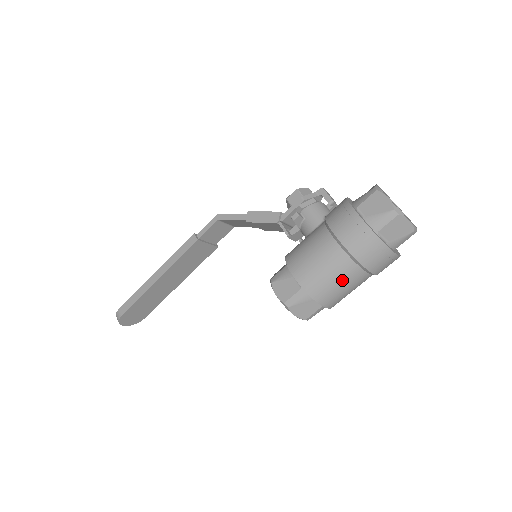
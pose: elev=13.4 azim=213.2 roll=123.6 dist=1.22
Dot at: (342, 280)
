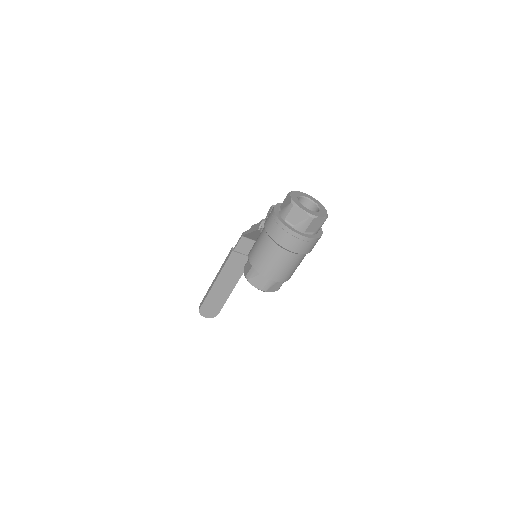
Dot at: (270, 256)
